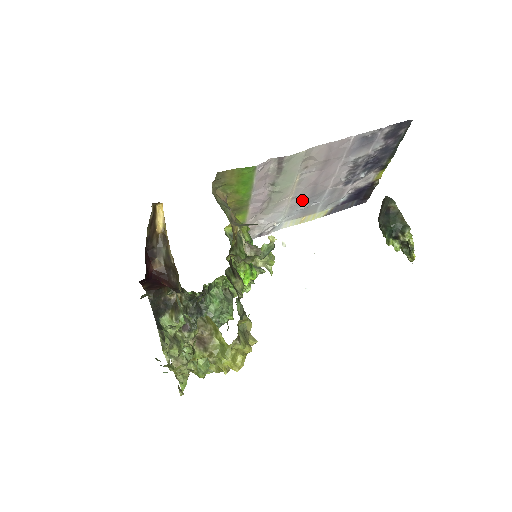
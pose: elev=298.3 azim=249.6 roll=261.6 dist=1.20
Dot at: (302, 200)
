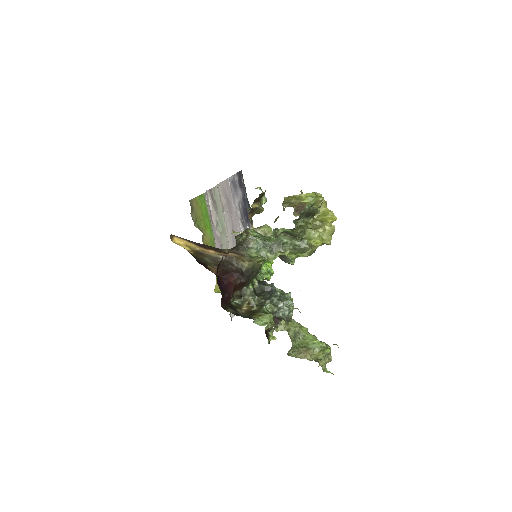
Dot at: occluded
